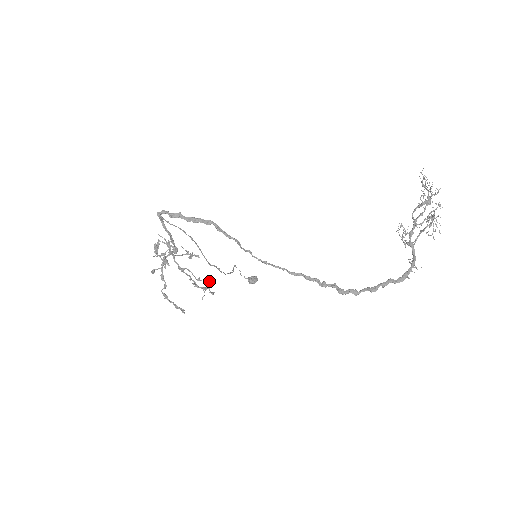
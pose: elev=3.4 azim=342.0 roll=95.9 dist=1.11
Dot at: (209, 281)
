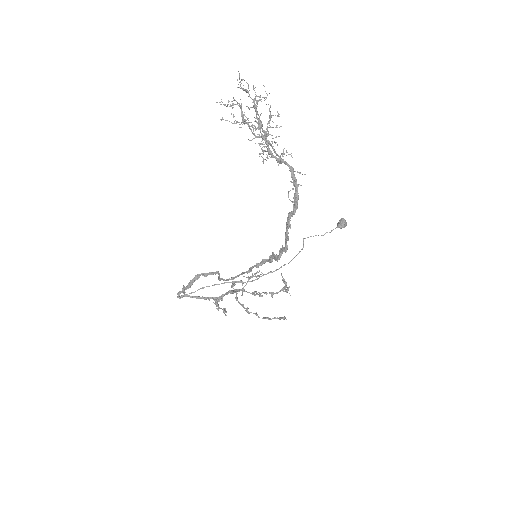
Dot at: (283, 280)
